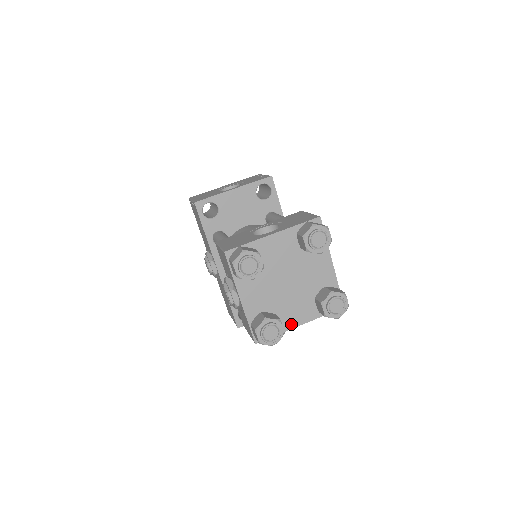
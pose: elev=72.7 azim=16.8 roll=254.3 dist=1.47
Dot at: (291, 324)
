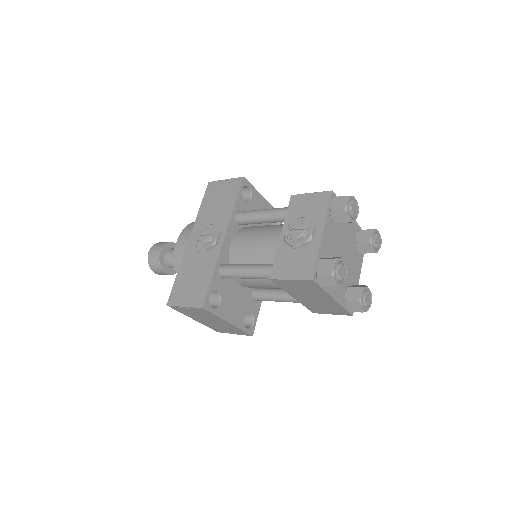
Dot at: (331, 291)
